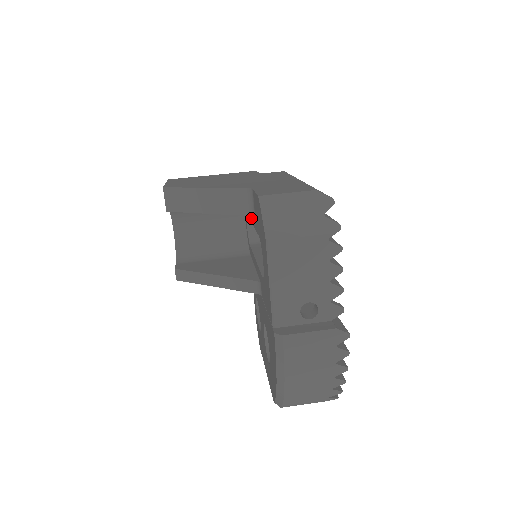
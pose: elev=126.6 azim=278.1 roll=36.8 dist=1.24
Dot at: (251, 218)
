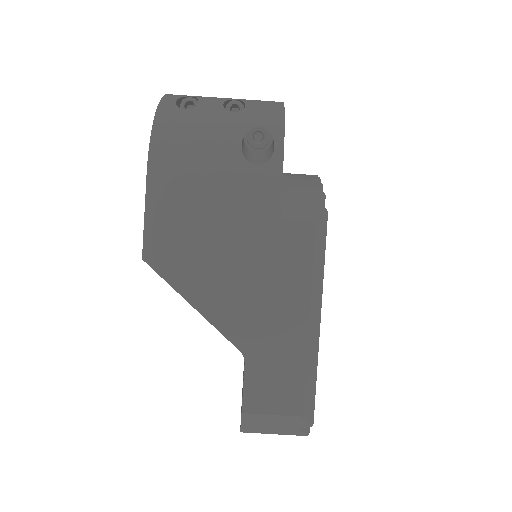
Dot at: occluded
